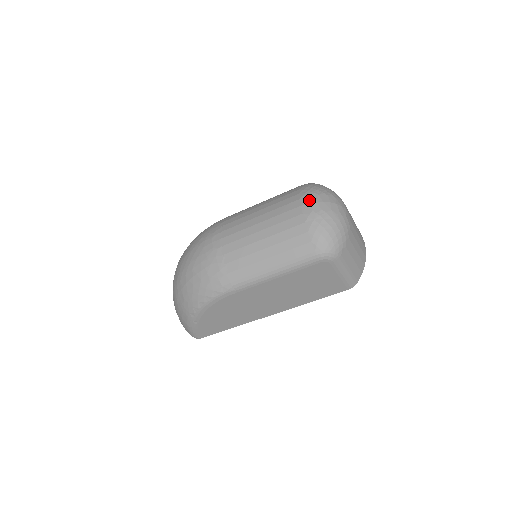
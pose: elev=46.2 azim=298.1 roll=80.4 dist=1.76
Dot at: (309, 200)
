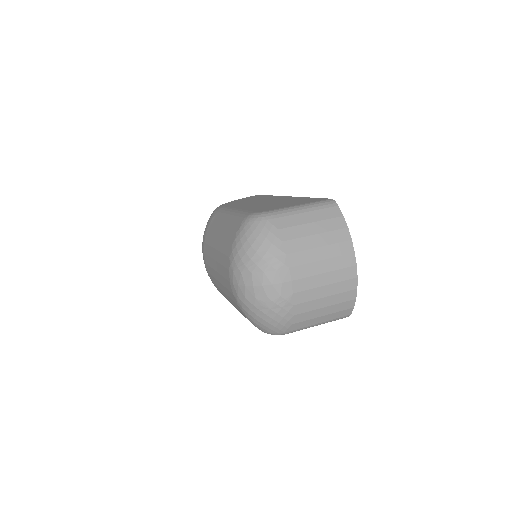
Dot at: (233, 279)
